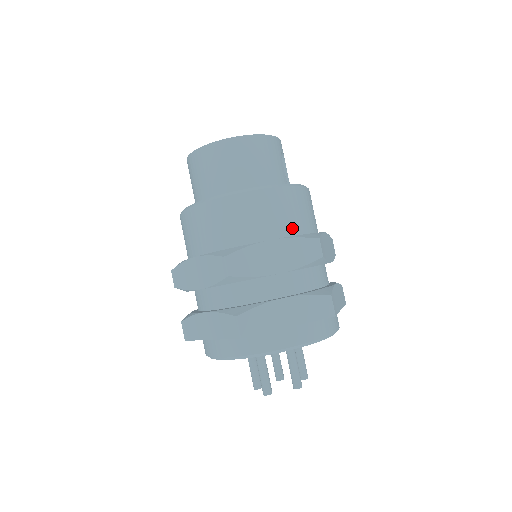
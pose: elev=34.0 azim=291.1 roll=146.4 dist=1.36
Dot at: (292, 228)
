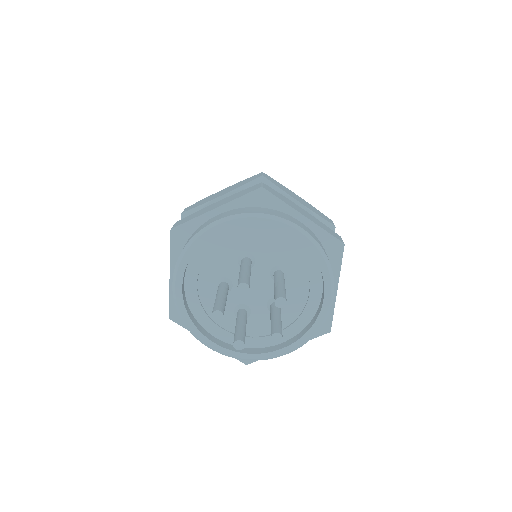
Dot at: occluded
